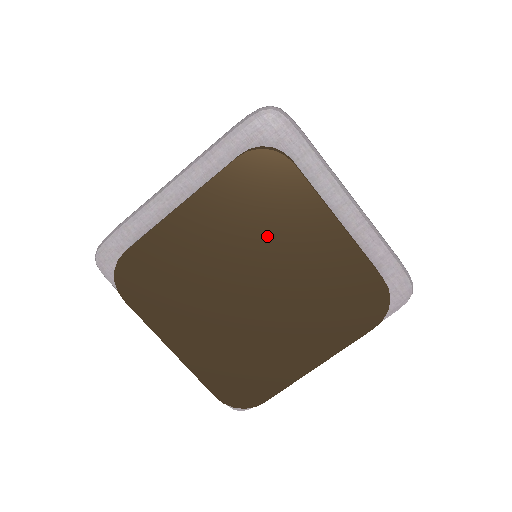
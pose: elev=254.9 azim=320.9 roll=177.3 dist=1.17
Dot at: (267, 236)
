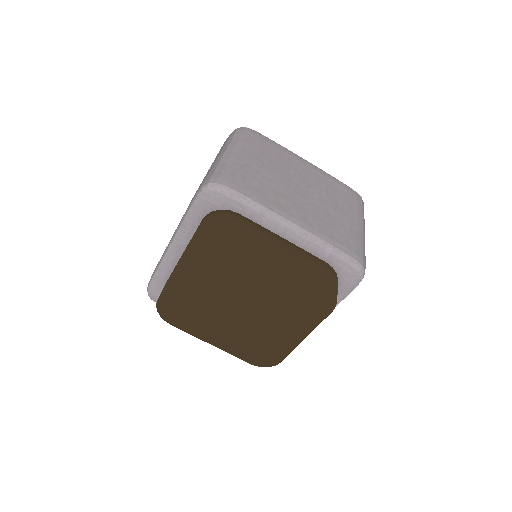
Dot at: (235, 275)
